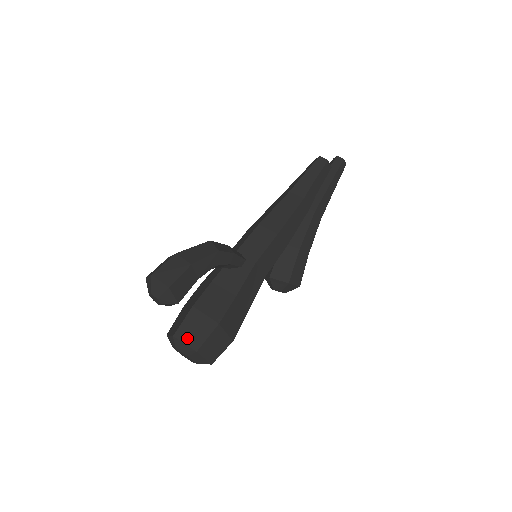
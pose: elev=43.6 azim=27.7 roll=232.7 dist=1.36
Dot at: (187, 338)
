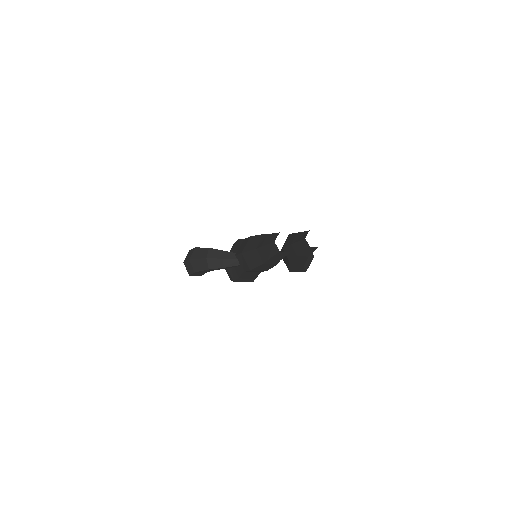
Dot at: (227, 272)
